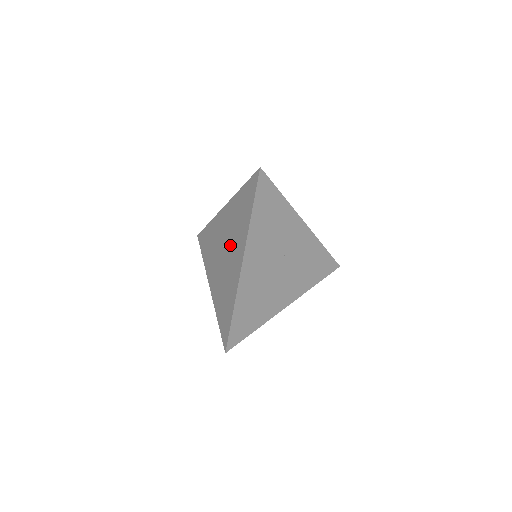
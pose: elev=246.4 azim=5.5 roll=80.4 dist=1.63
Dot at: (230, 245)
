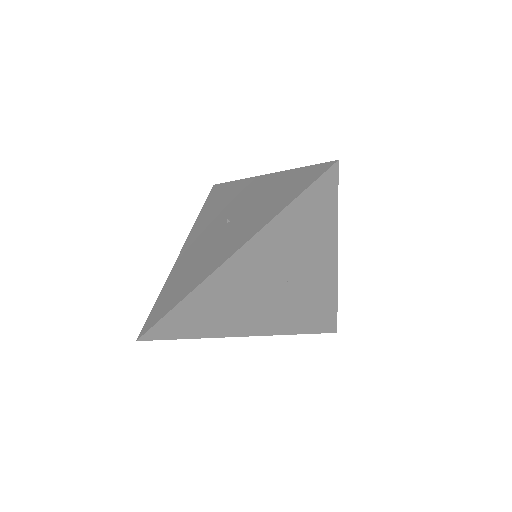
Dot at: (235, 223)
